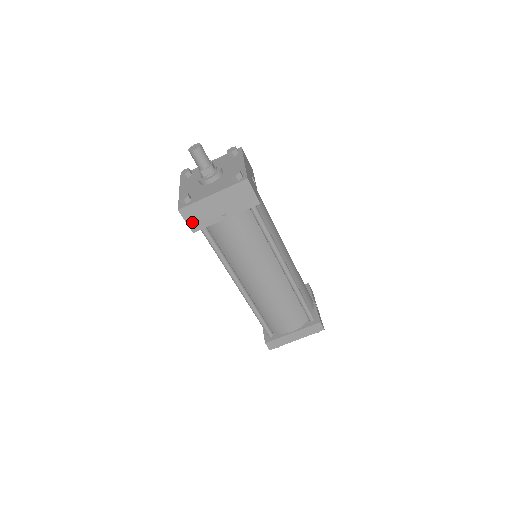
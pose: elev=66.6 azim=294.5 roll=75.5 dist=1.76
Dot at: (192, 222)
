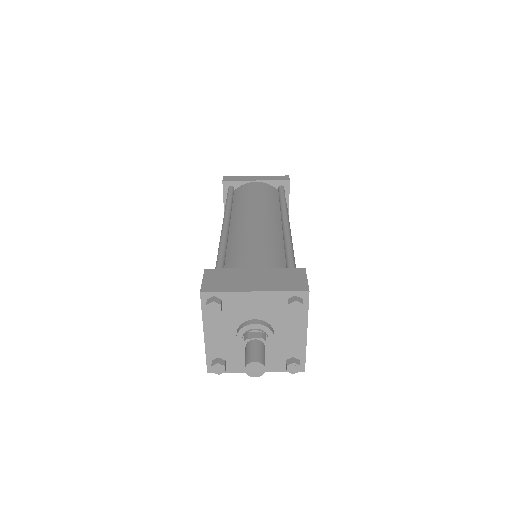
Dot at: occluded
